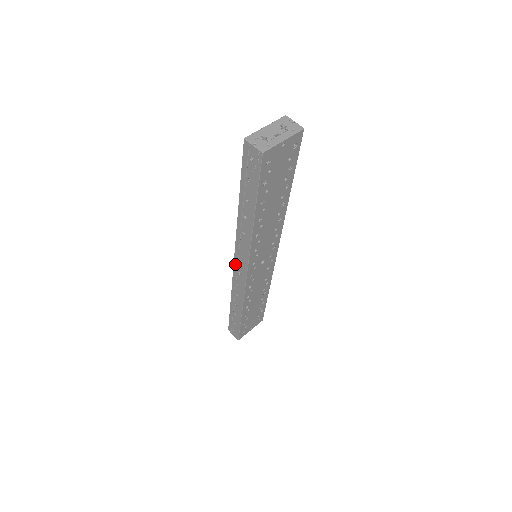
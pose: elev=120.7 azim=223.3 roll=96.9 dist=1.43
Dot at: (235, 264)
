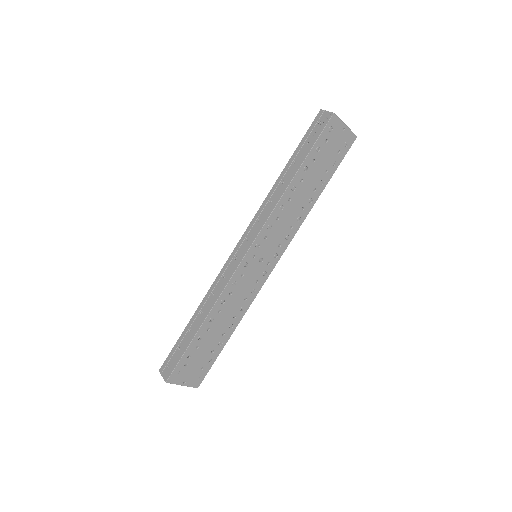
Dot at: (237, 247)
